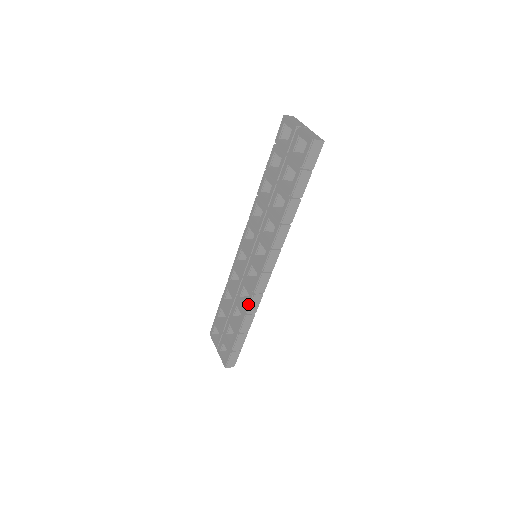
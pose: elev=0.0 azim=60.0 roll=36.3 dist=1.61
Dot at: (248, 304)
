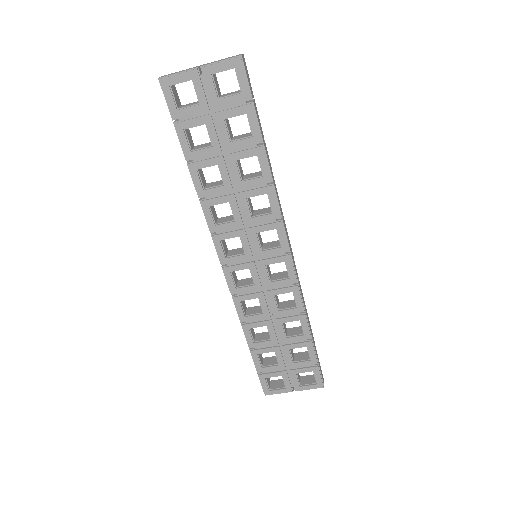
Dot at: (300, 301)
